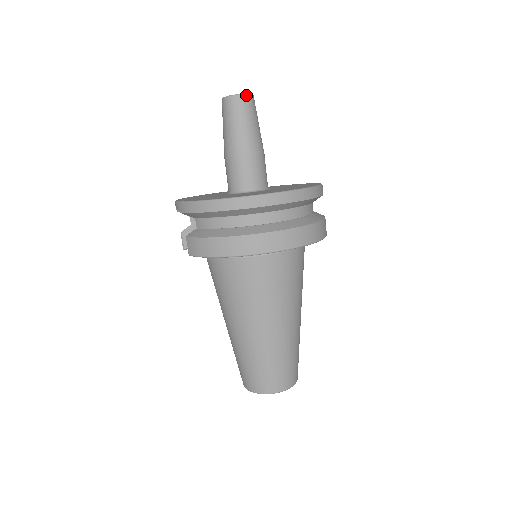
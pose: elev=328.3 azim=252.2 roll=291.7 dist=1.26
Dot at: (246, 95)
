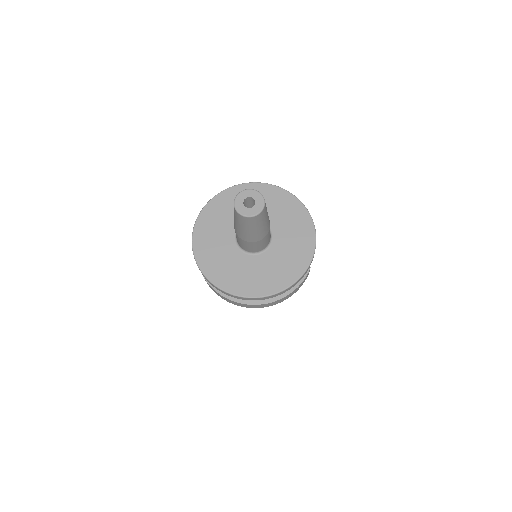
Dot at: (252, 217)
